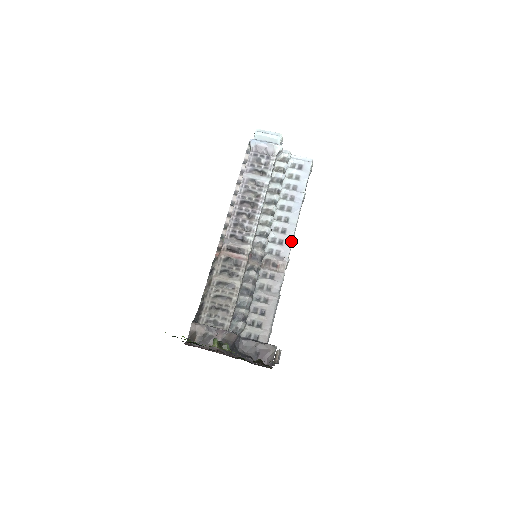
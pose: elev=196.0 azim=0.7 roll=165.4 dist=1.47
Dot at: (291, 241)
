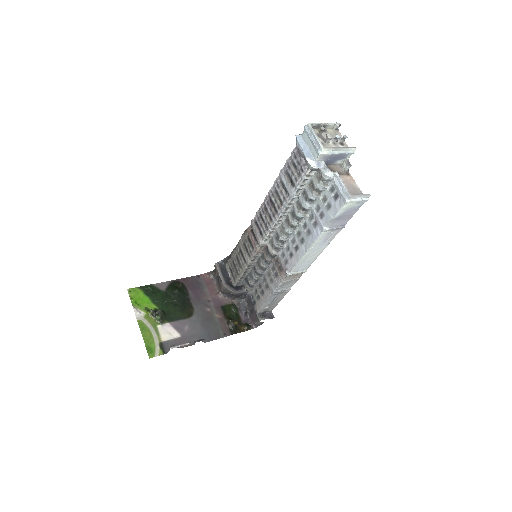
Dot at: (296, 262)
